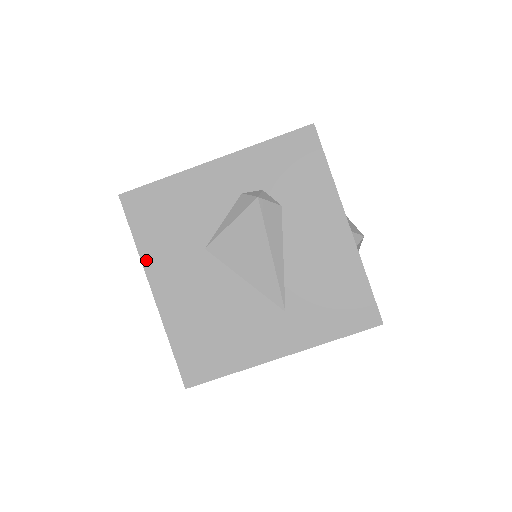
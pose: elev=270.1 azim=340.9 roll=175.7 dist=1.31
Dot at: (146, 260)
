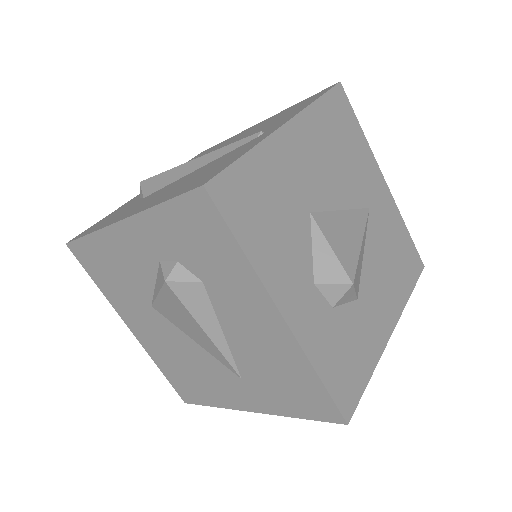
Dot at: (113, 304)
